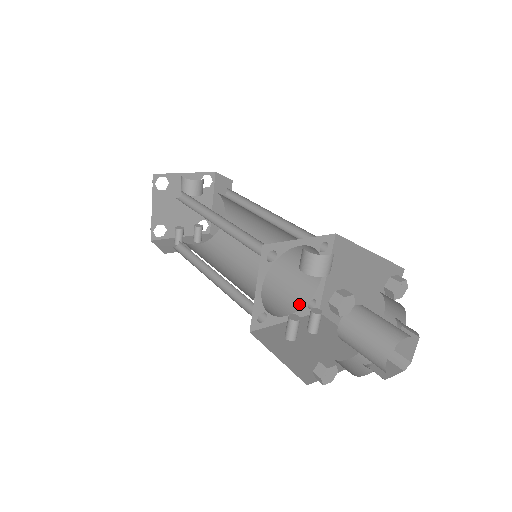
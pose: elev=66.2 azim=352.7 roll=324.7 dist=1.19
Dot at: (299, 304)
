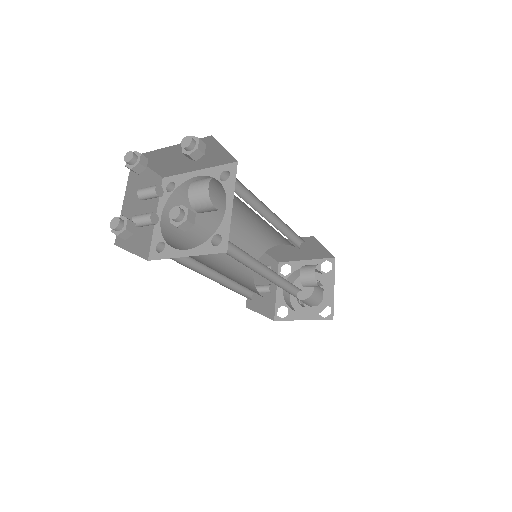
Dot at: (257, 259)
